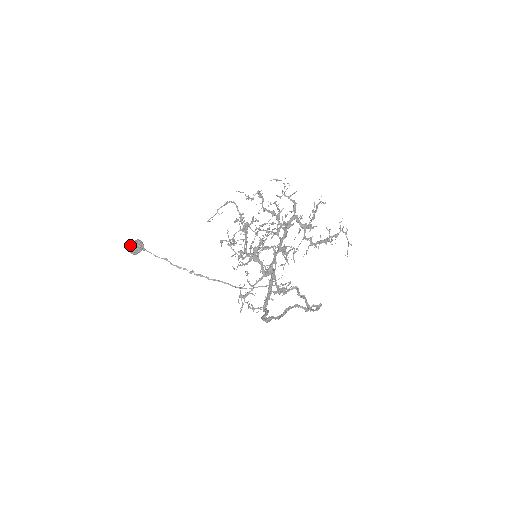
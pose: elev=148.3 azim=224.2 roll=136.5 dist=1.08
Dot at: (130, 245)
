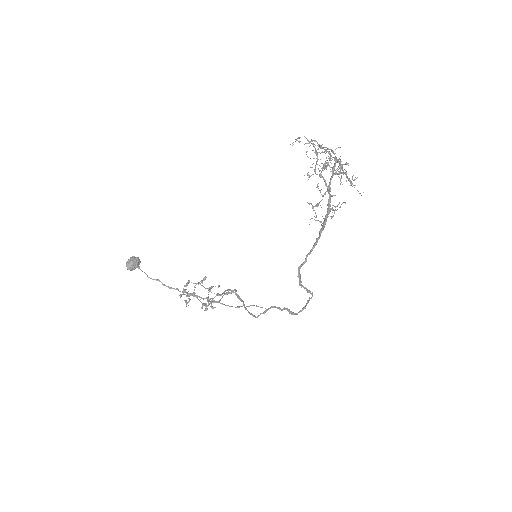
Dot at: occluded
